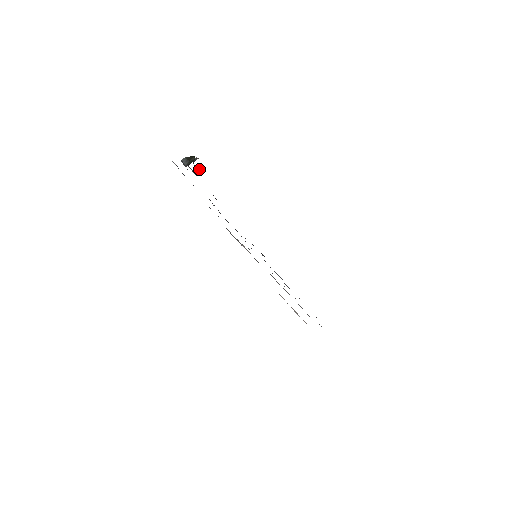
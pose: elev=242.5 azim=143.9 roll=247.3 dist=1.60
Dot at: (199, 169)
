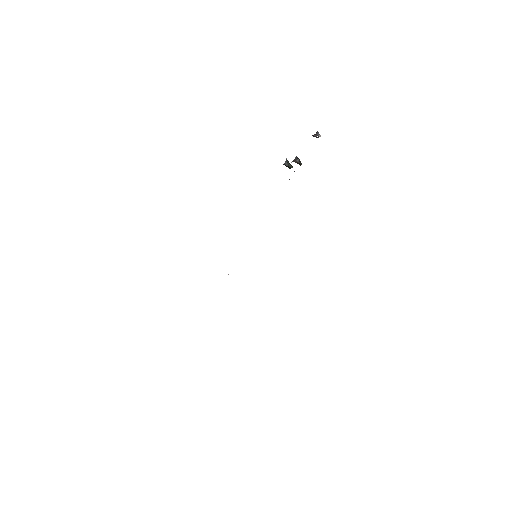
Dot at: (299, 160)
